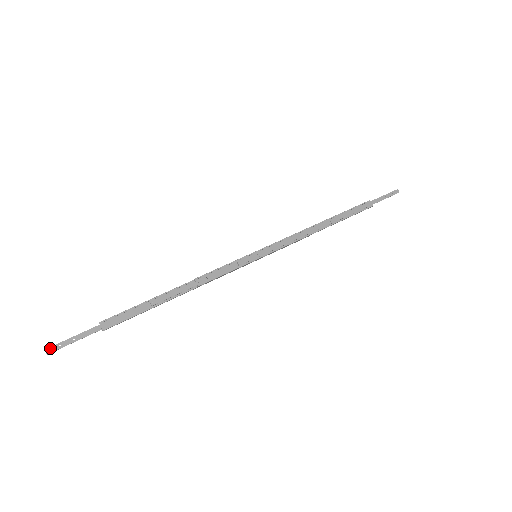
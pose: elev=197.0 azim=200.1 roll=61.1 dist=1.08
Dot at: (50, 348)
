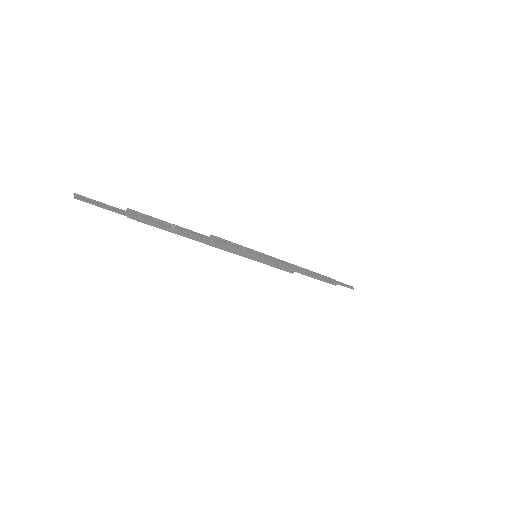
Dot at: (79, 195)
